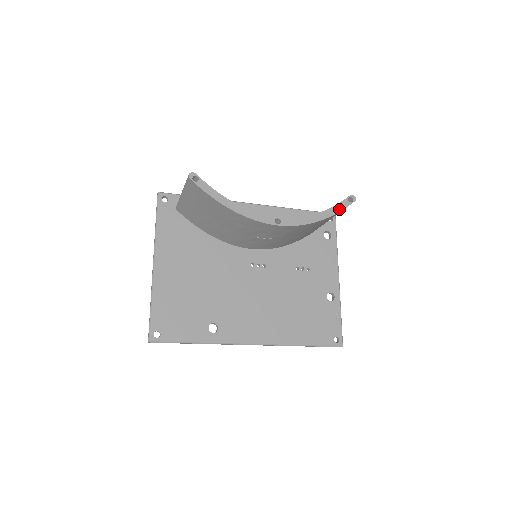
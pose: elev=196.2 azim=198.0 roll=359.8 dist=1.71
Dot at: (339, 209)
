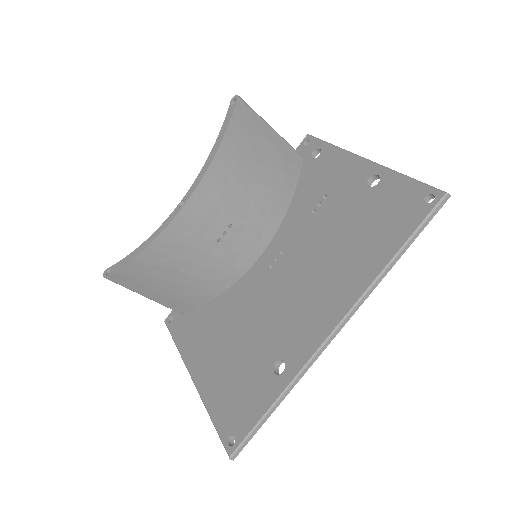
Dot at: (228, 121)
